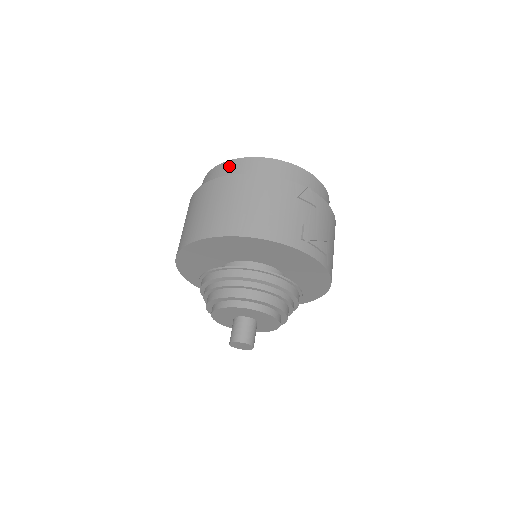
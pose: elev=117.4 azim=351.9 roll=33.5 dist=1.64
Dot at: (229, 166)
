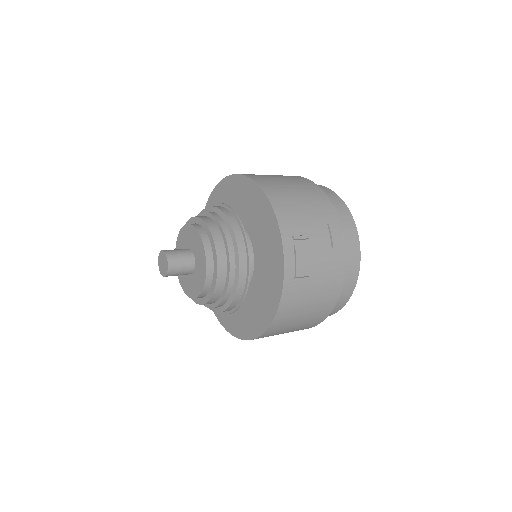
Dot at: occluded
